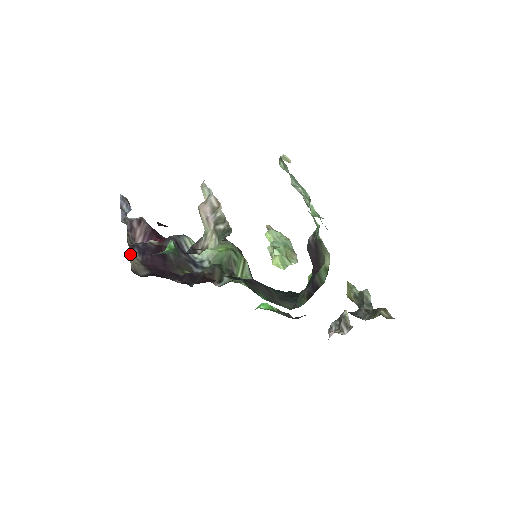
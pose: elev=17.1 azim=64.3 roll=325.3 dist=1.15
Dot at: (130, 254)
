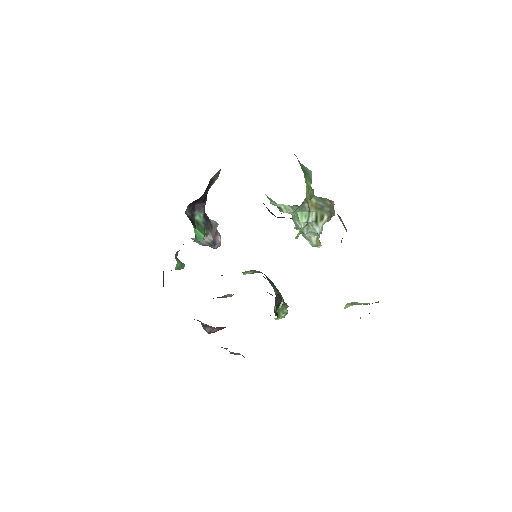
Dot at: occluded
